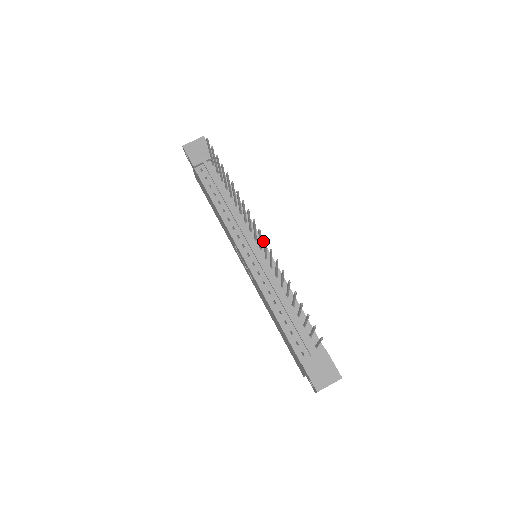
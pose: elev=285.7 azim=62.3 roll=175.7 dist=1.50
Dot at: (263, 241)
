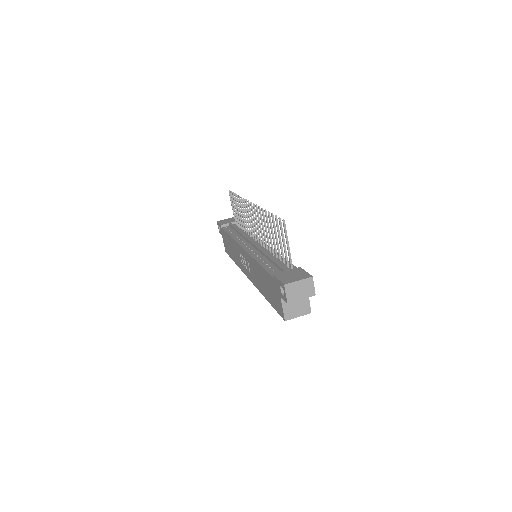
Dot at: occluded
